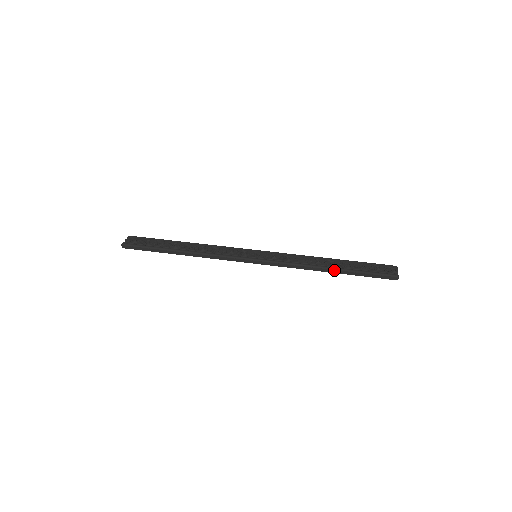
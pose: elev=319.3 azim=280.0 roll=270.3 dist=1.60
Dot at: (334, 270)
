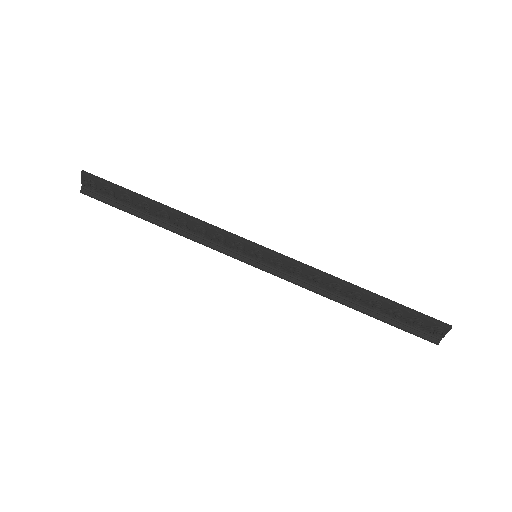
Dot at: (355, 309)
